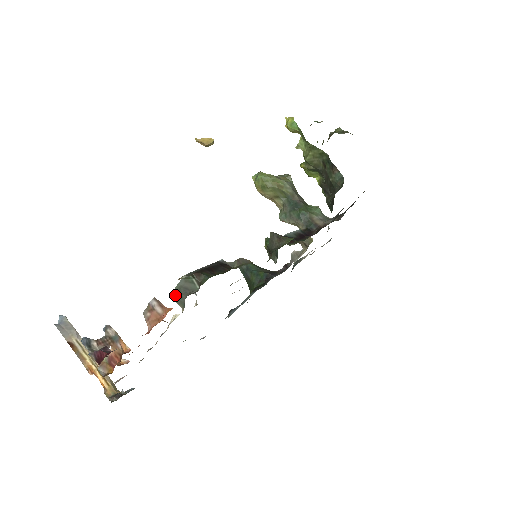
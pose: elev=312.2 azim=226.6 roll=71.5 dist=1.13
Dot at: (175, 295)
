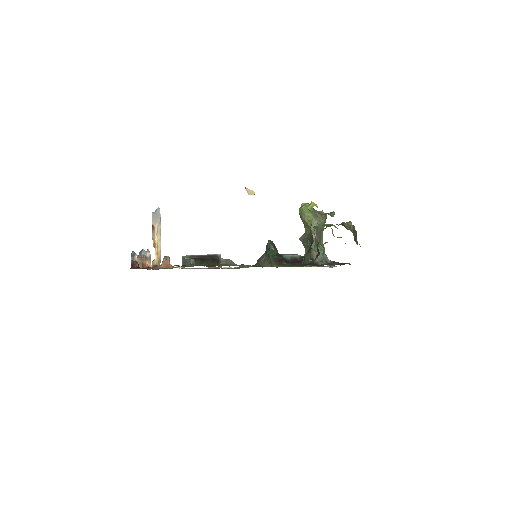
Dot at: occluded
